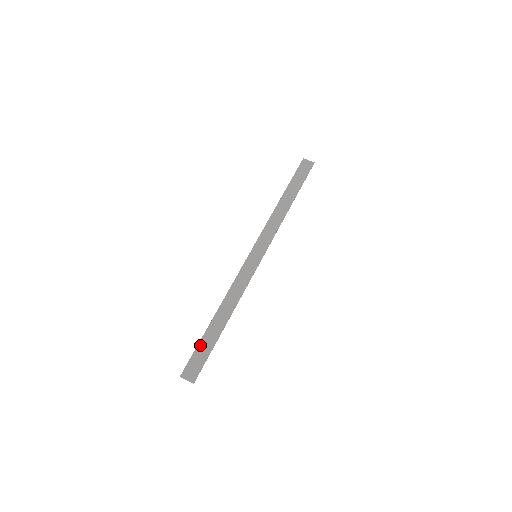
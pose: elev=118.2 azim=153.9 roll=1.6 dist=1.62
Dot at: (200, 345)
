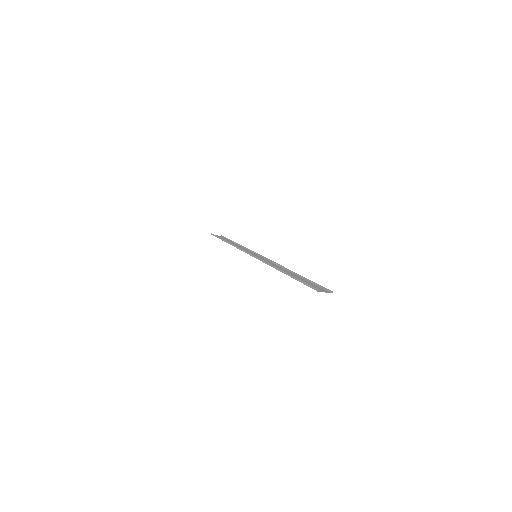
Dot at: (299, 281)
